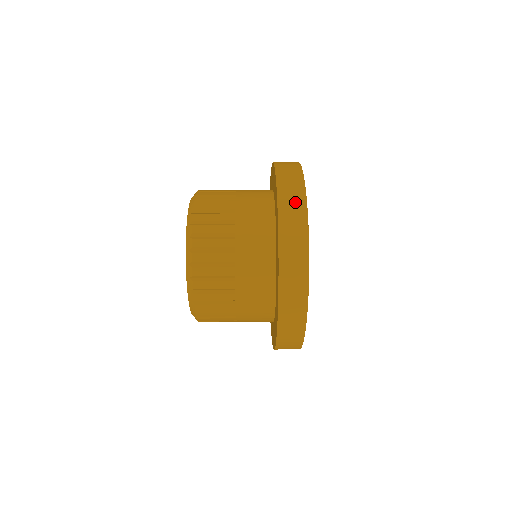
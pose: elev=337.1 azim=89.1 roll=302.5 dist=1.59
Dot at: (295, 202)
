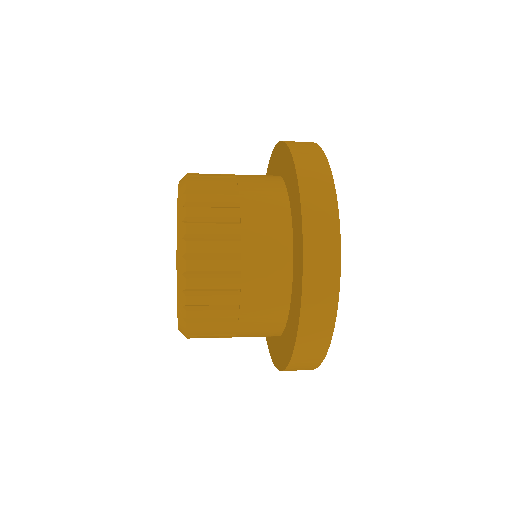
Dot at: occluded
